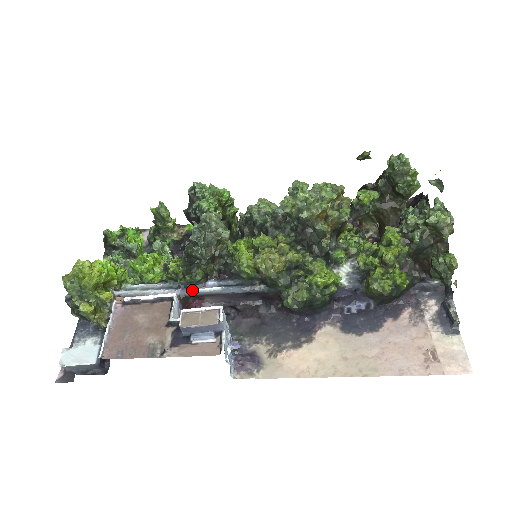
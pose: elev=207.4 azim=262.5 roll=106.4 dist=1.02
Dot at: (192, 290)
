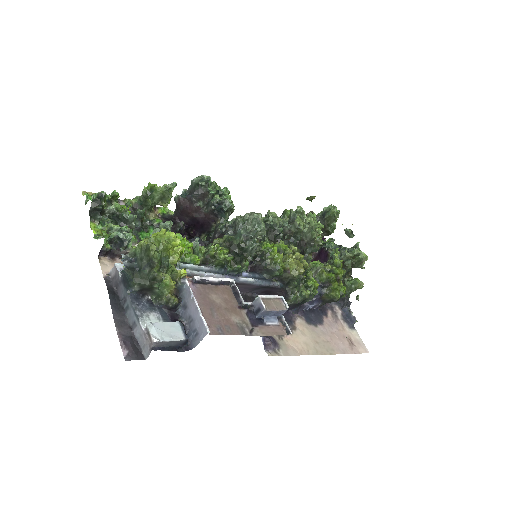
Dot at: (235, 278)
